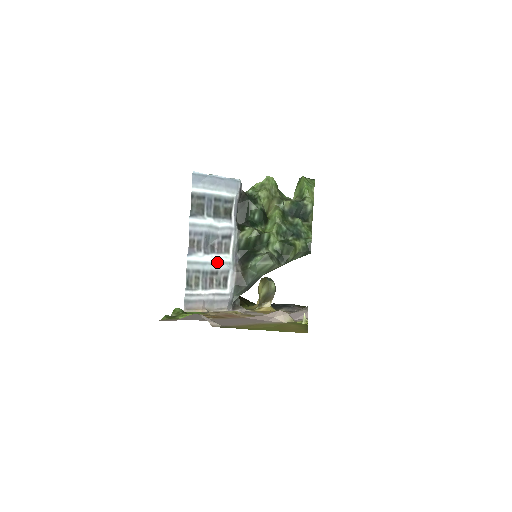
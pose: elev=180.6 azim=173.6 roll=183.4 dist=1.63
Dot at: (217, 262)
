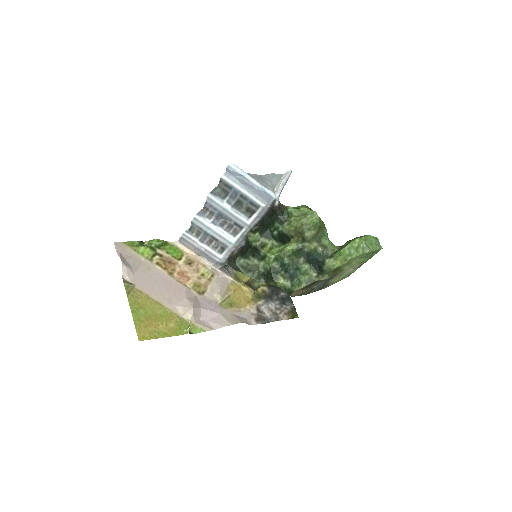
Dot at: (220, 234)
